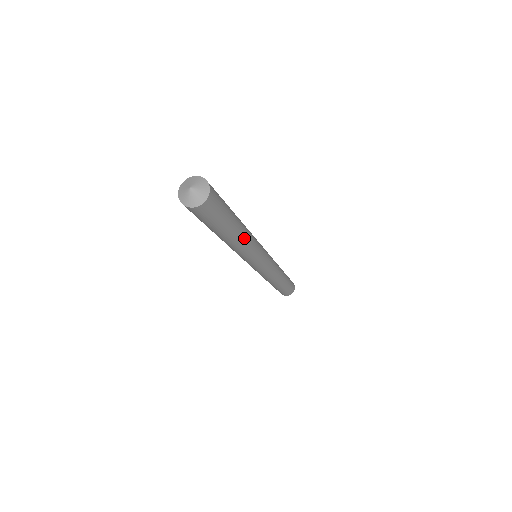
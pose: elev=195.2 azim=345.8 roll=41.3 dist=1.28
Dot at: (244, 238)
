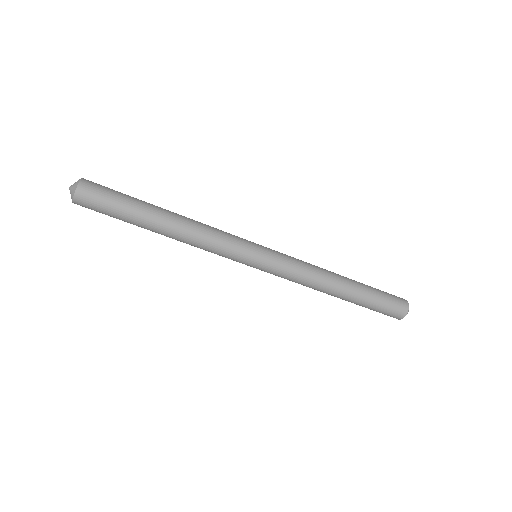
Dot at: (183, 218)
